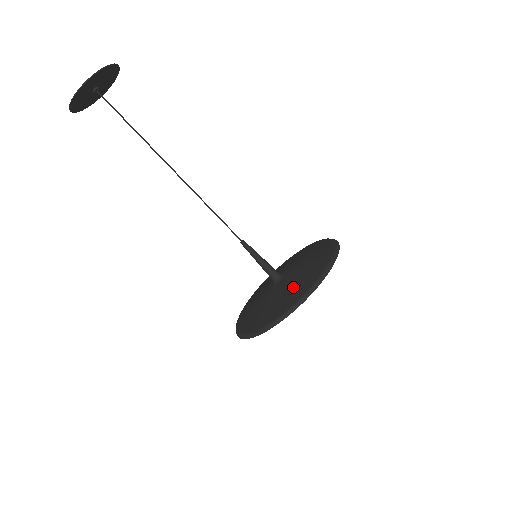
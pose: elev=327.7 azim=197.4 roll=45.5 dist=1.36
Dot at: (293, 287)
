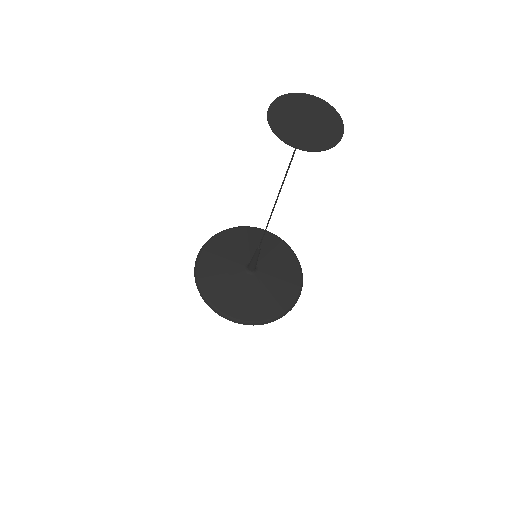
Dot at: (280, 286)
